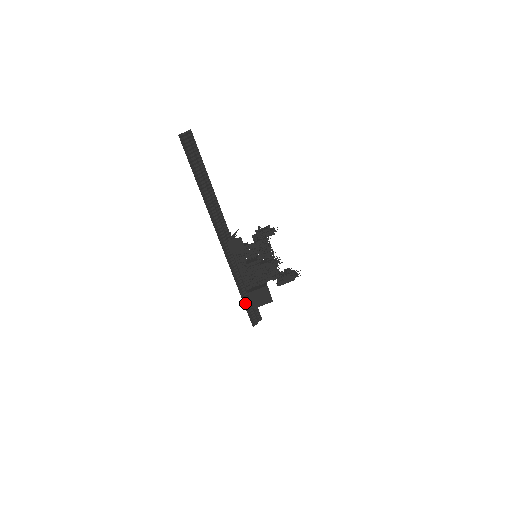
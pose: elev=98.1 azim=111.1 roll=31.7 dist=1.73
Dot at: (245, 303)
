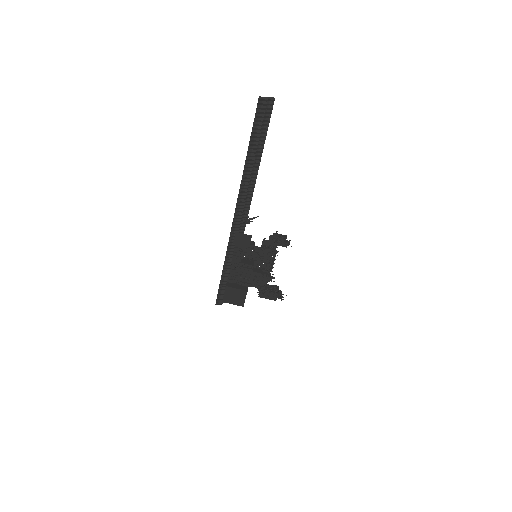
Dot at: (222, 281)
